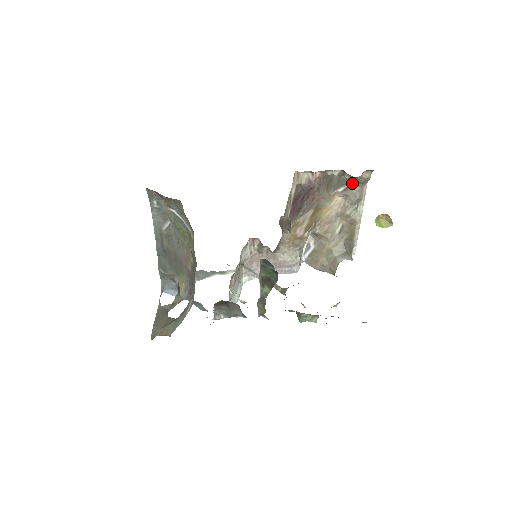
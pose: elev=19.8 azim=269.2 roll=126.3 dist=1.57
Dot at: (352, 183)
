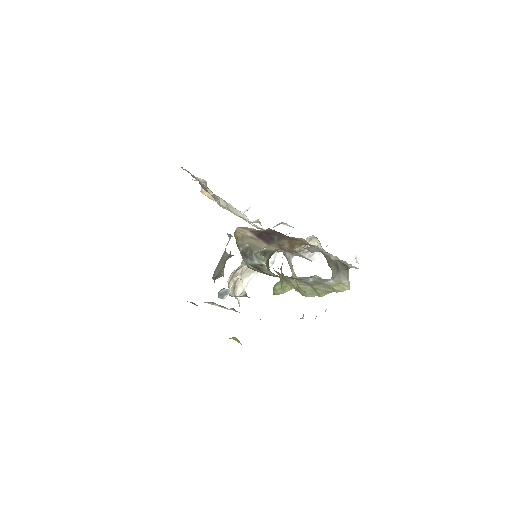
Dot at: occluded
